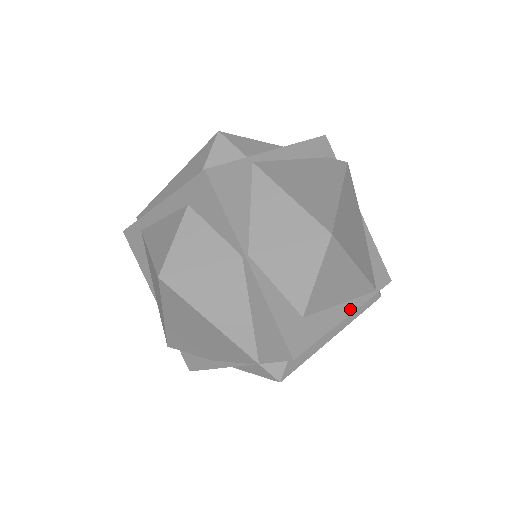
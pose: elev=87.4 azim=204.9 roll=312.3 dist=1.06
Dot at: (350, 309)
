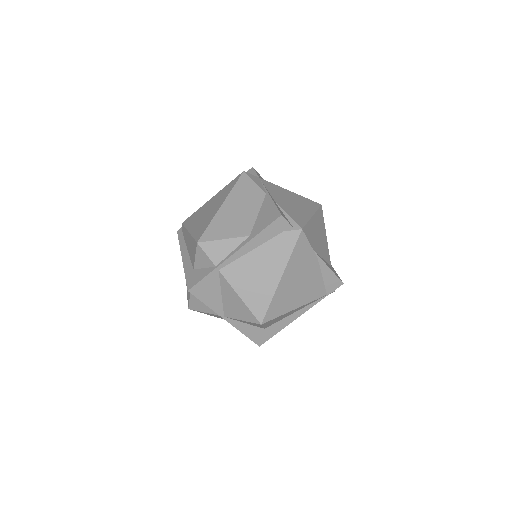
Dot at: (301, 313)
